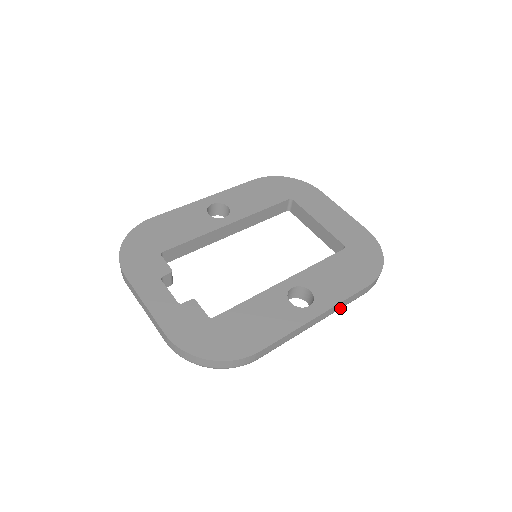
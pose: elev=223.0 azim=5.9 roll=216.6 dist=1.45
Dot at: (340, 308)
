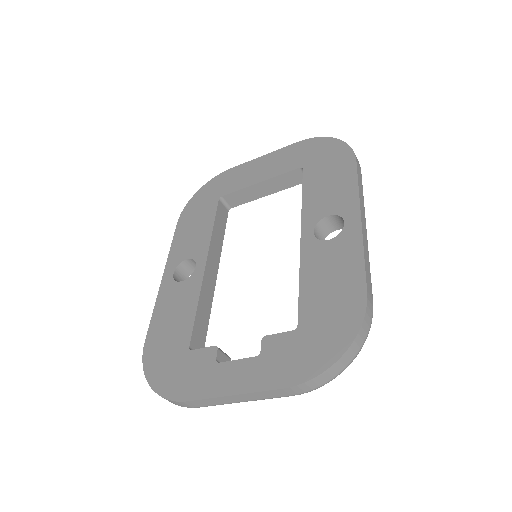
Dot at: (363, 199)
